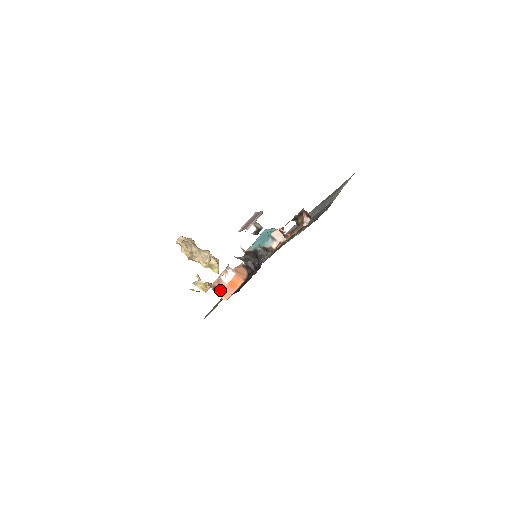
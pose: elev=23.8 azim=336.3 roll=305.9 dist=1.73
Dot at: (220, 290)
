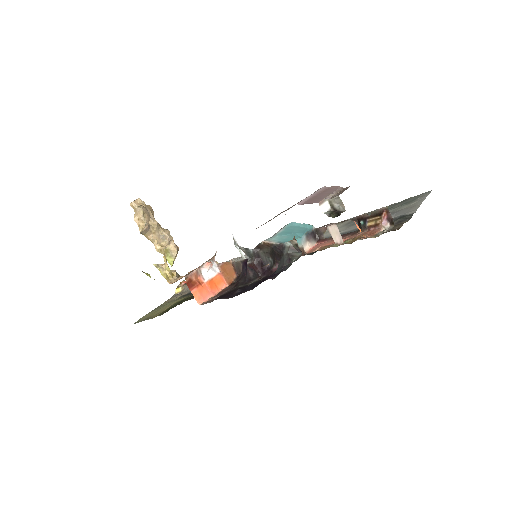
Dot at: (196, 287)
